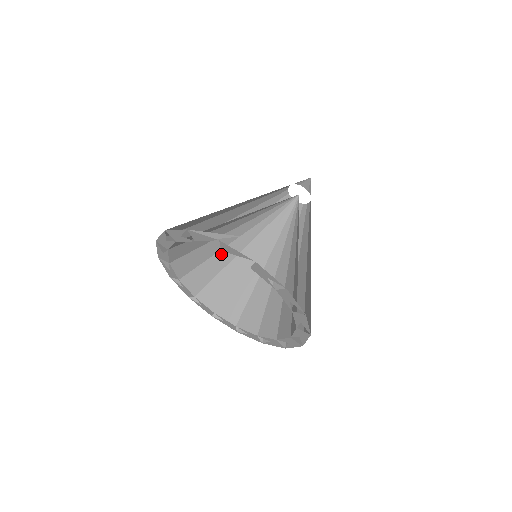
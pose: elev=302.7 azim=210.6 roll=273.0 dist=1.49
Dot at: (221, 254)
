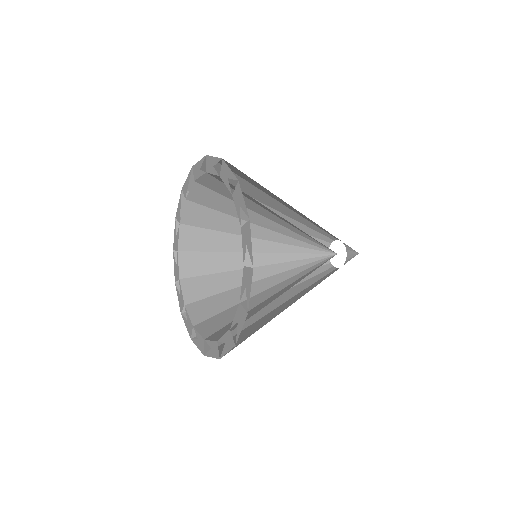
Dot at: (245, 304)
